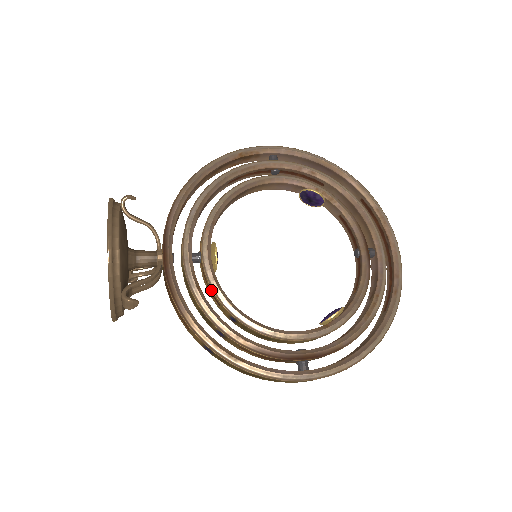
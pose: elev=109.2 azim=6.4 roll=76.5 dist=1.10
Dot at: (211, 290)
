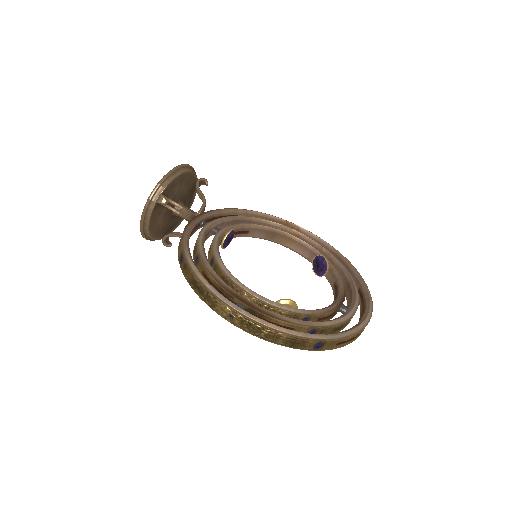
Dot at: (212, 242)
